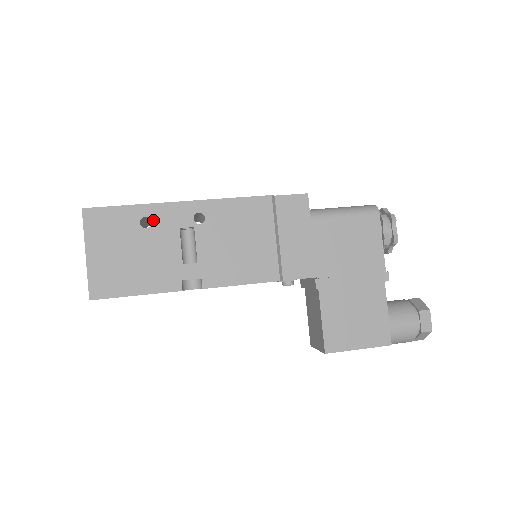
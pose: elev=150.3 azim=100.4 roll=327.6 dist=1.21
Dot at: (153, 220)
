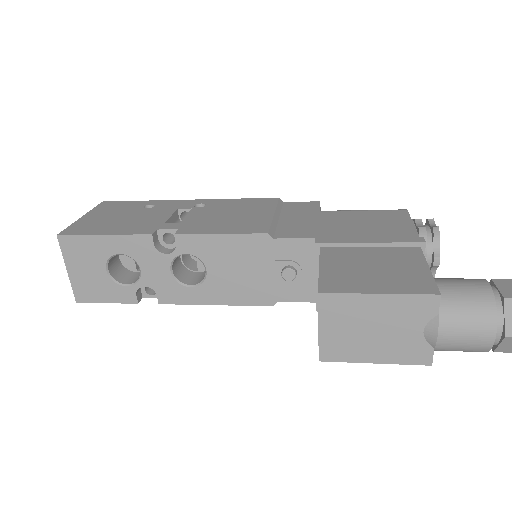
Dot at: (157, 206)
